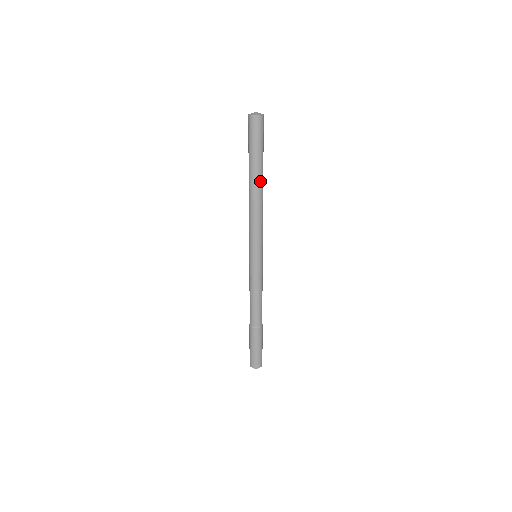
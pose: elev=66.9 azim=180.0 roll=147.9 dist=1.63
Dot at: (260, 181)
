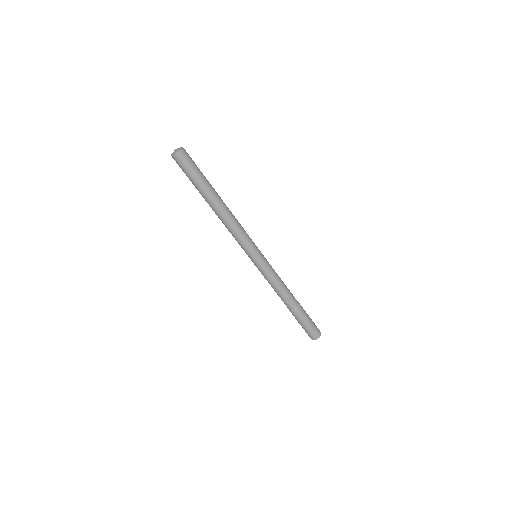
Dot at: (217, 199)
